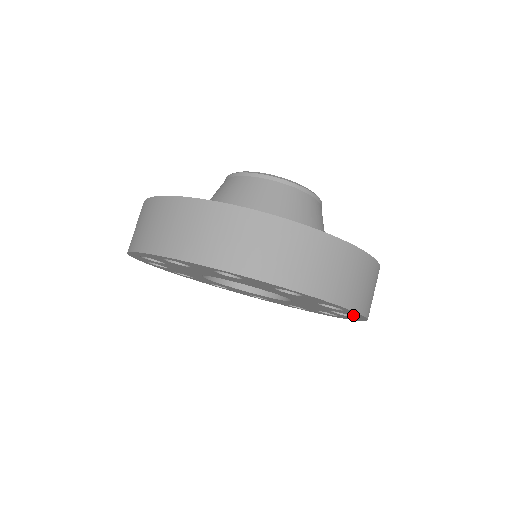
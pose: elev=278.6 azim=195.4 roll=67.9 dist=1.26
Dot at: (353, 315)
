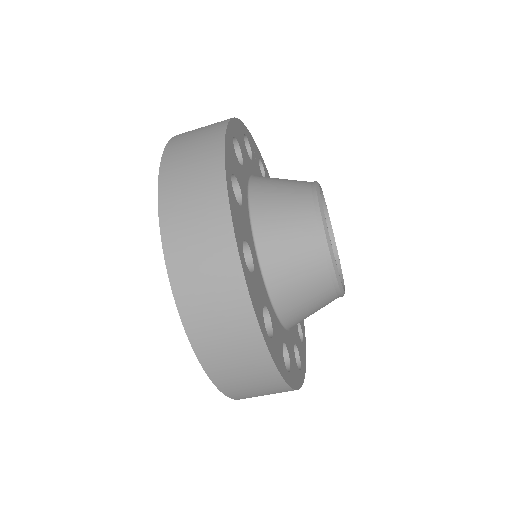
Dot at: occluded
